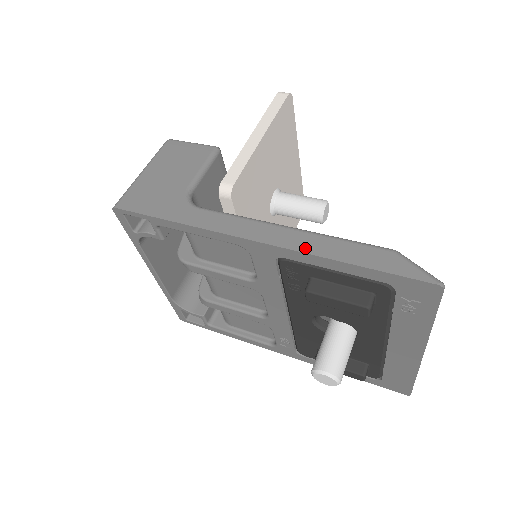
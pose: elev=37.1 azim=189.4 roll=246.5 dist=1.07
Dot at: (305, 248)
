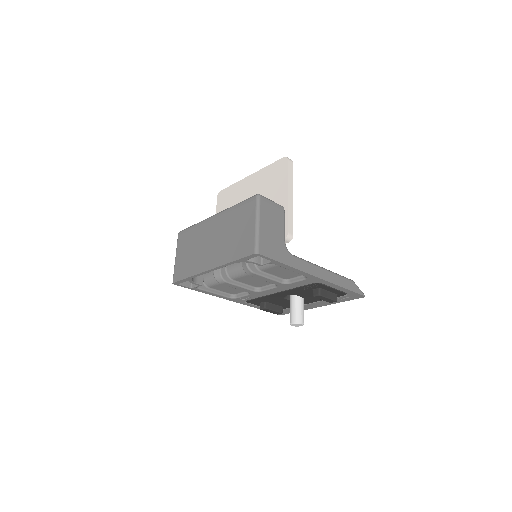
Dot at: (333, 281)
